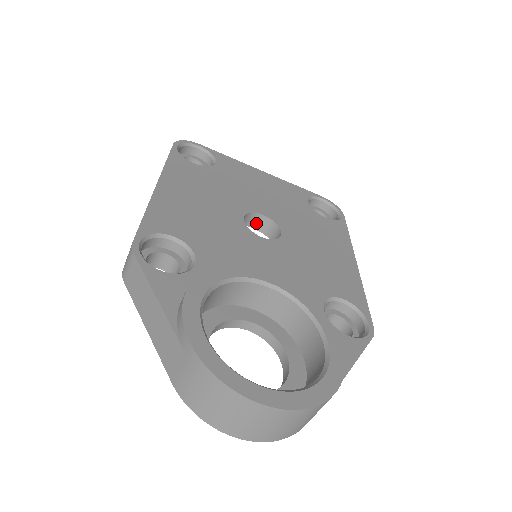
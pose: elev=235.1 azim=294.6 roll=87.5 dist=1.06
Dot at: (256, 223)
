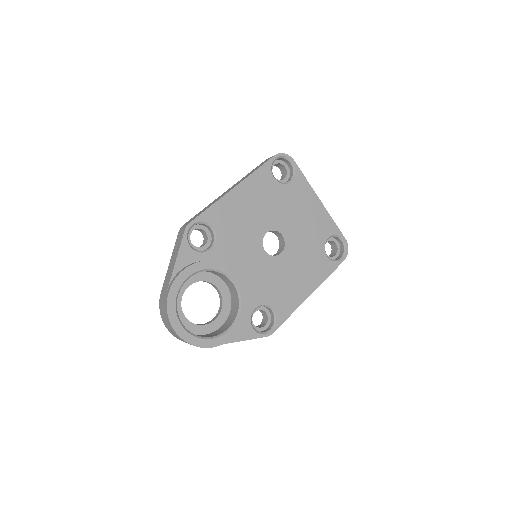
Dot at: (278, 235)
